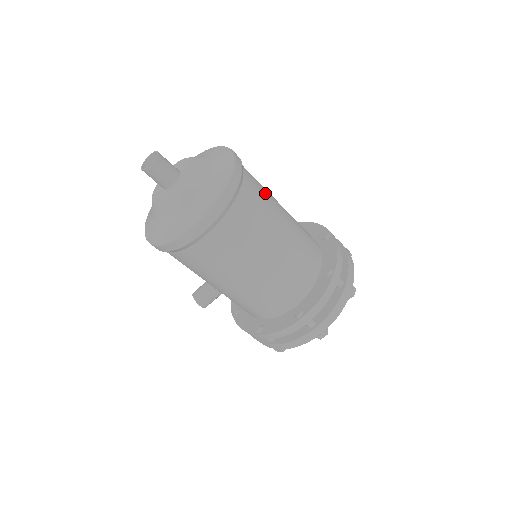
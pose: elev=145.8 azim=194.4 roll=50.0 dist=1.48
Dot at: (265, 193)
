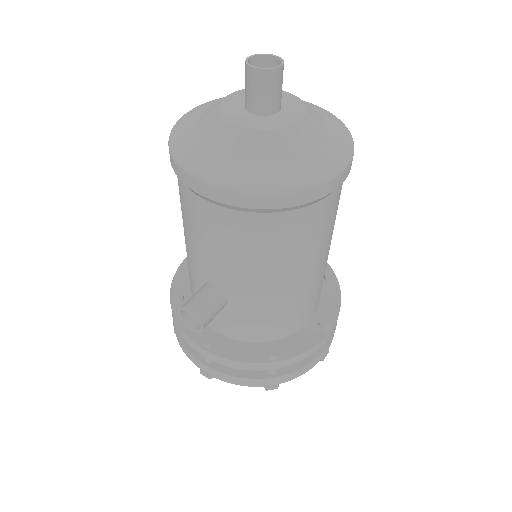
Dot at: occluded
